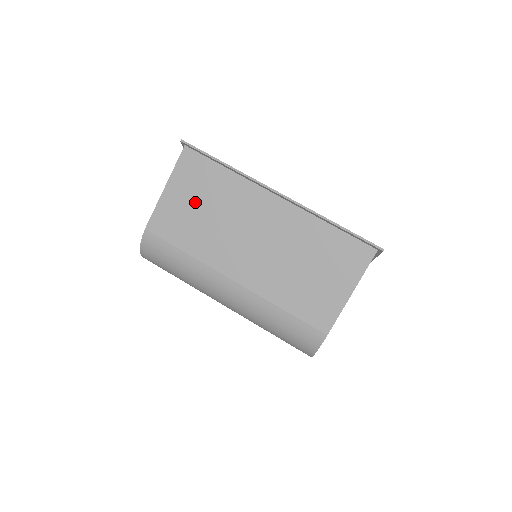
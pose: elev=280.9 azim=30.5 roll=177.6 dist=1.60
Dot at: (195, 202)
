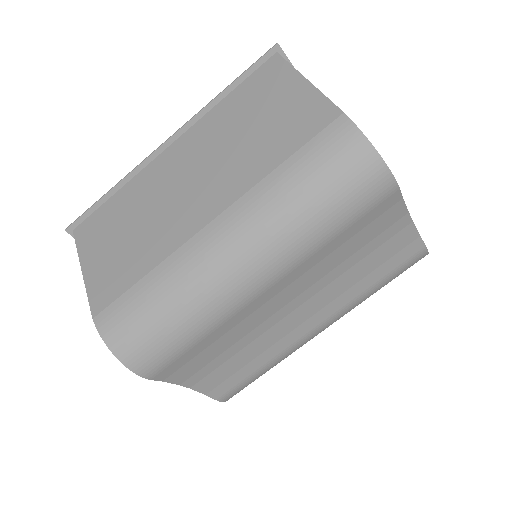
Dot at: (115, 239)
